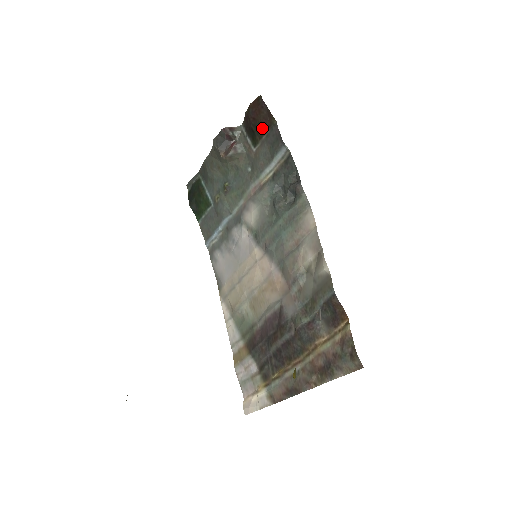
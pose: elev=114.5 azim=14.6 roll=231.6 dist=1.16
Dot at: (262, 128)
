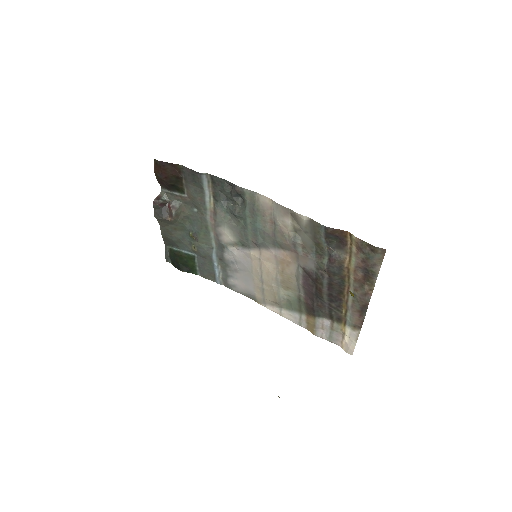
Dot at: (177, 178)
